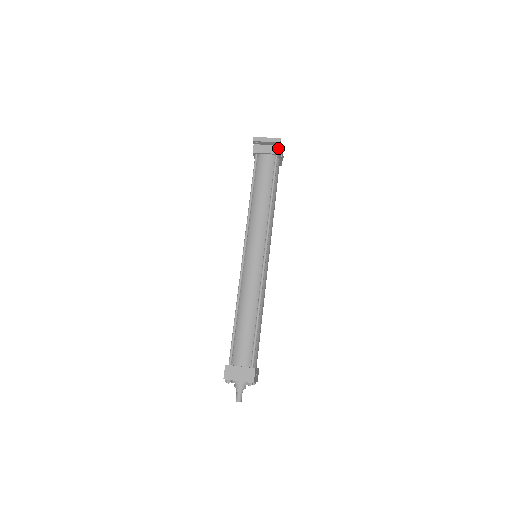
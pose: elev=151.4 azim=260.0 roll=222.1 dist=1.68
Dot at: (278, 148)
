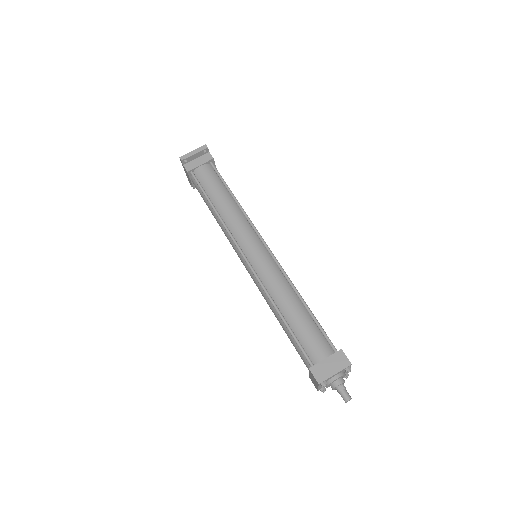
Dot at: (208, 155)
